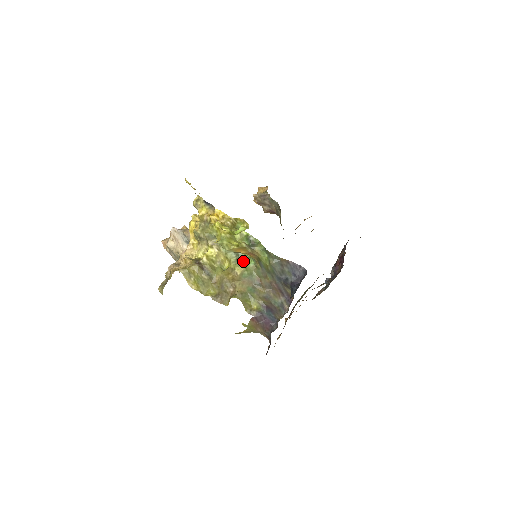
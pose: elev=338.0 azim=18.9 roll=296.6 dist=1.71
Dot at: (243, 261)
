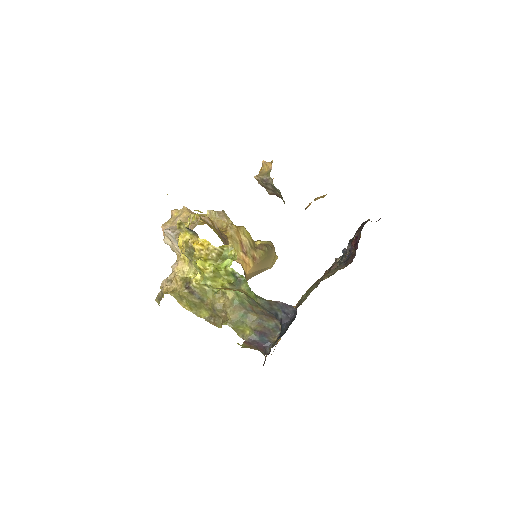
Dot at: occluded
